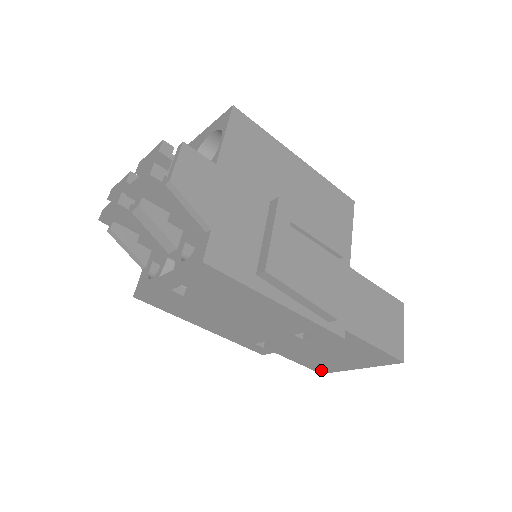
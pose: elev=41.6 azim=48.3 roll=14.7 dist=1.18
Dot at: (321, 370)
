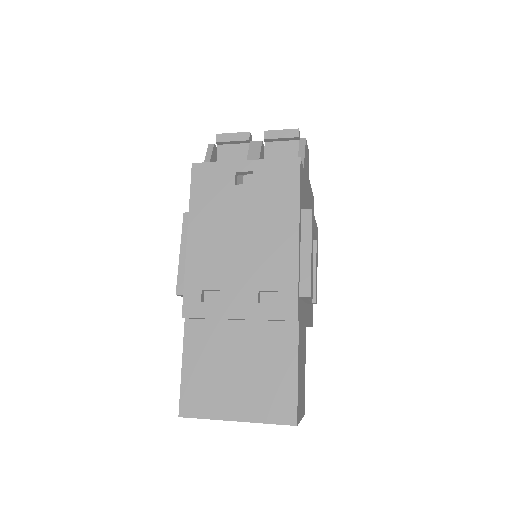
Dot at: (189, 405)
